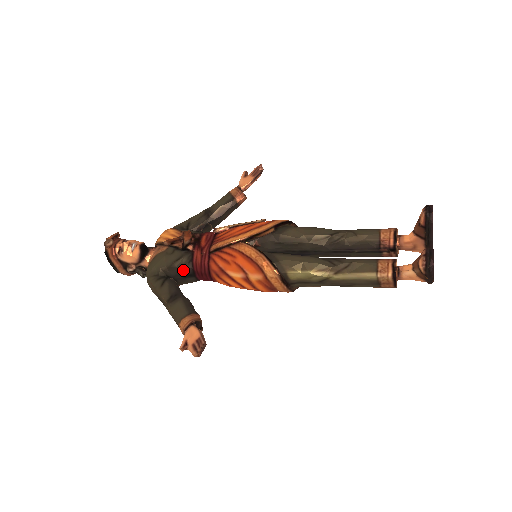
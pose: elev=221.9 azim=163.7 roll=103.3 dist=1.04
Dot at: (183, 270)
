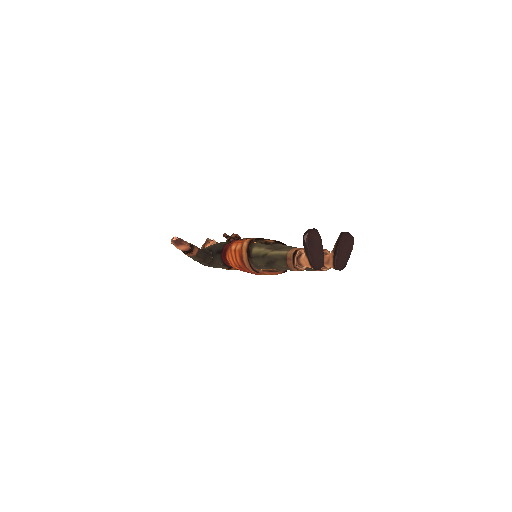
Dot at: (219, 248)
